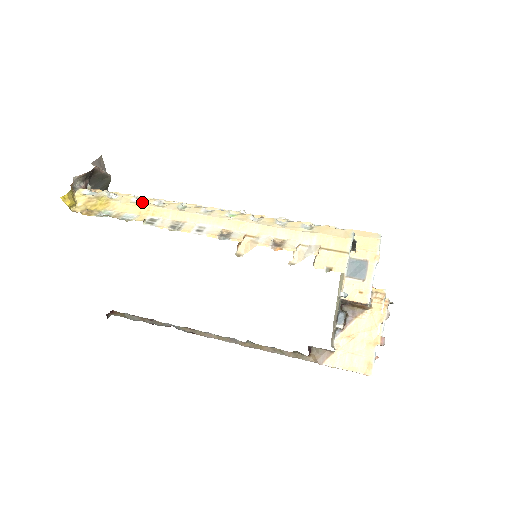
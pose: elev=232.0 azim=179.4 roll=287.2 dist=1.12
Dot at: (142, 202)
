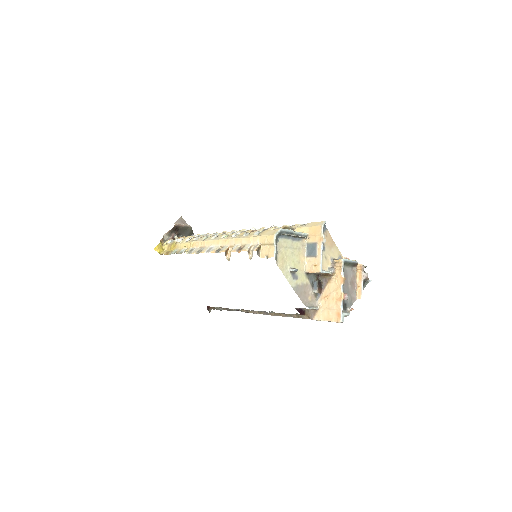
Dot at: (189, 240)
